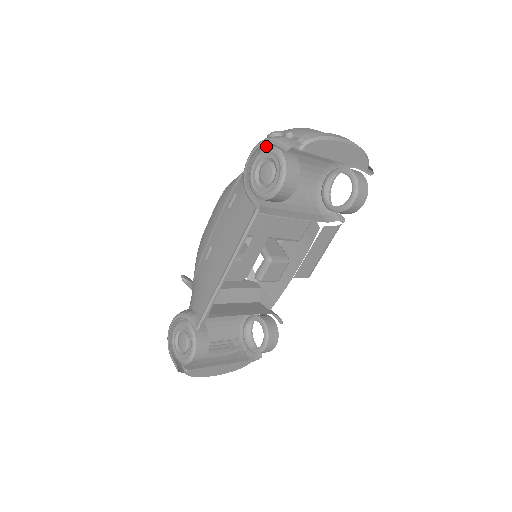
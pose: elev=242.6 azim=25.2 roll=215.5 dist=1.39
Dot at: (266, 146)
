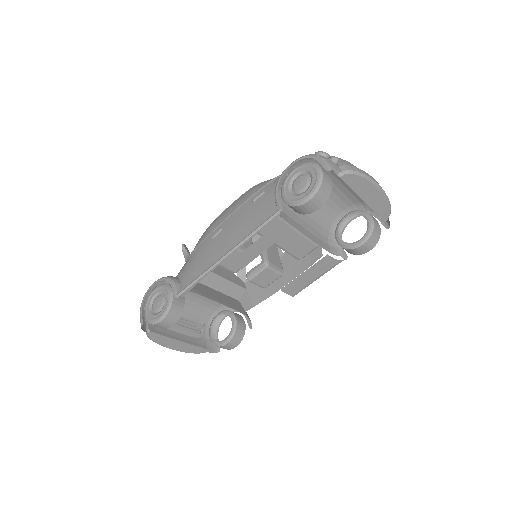
Dot at: occluded
